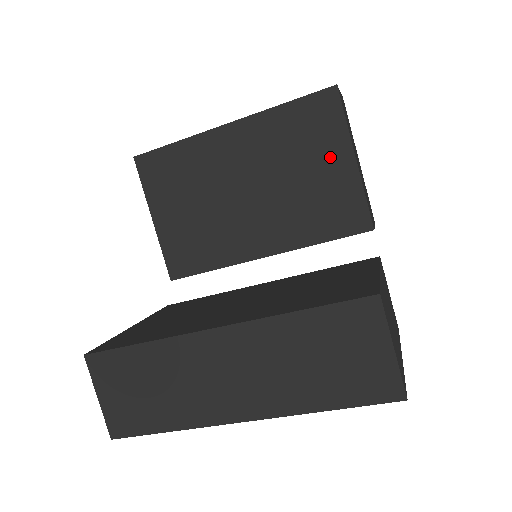
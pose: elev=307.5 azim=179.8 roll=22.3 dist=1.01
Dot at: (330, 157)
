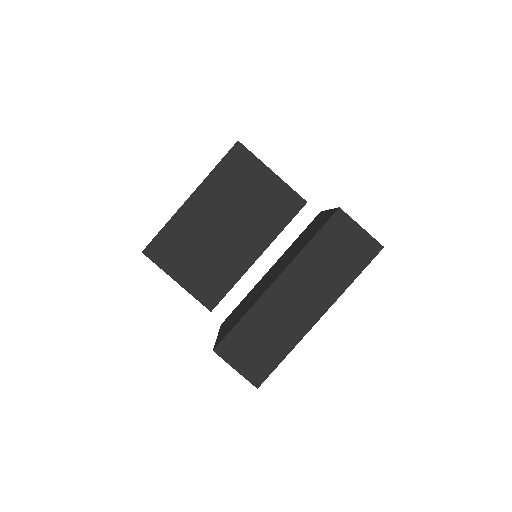
Dot at: (259, 179)
